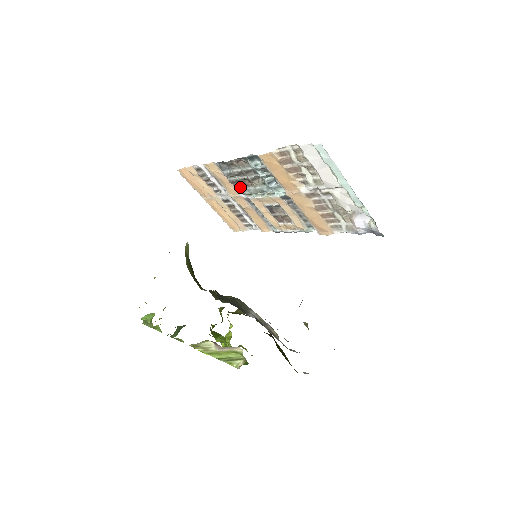
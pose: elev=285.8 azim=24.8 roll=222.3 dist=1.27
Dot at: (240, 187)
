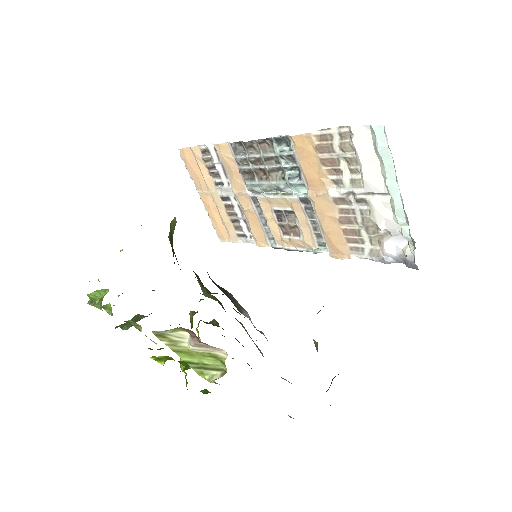
Dot at: (250, 180)
